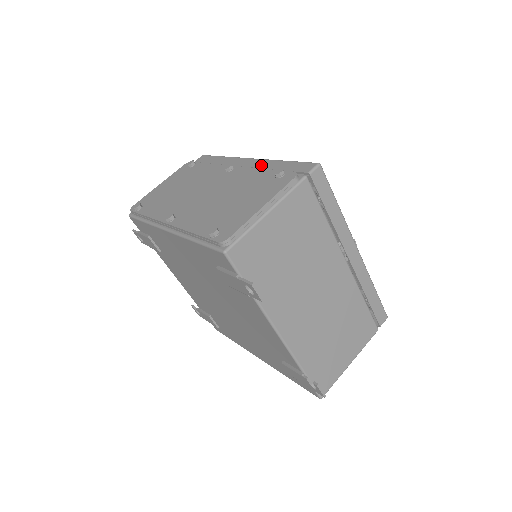
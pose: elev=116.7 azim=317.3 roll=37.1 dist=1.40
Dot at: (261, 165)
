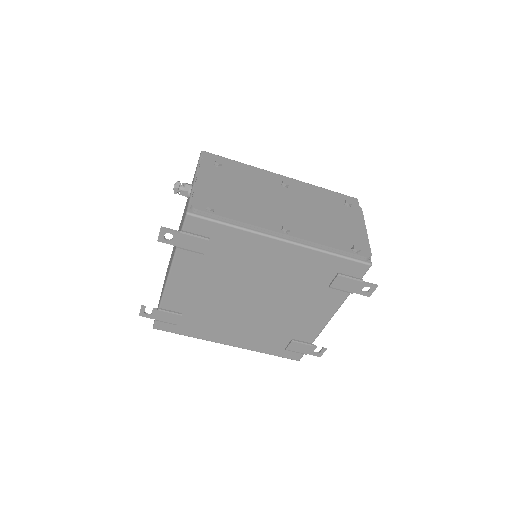
Dot at: (306, 187)
